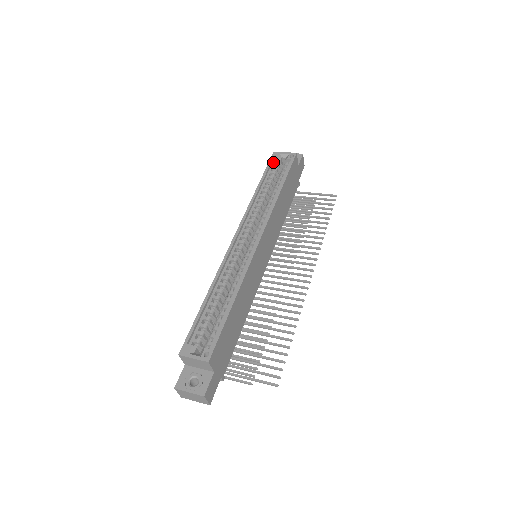
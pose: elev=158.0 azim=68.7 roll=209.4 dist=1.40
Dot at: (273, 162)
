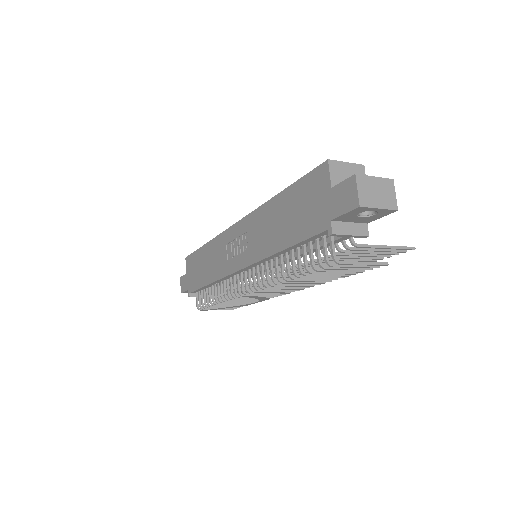
Dot at: occluded
